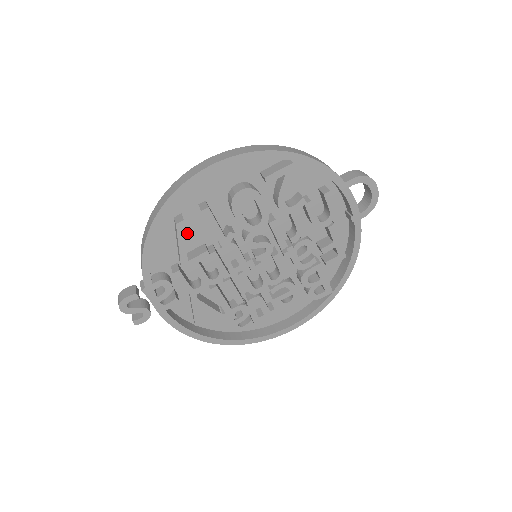
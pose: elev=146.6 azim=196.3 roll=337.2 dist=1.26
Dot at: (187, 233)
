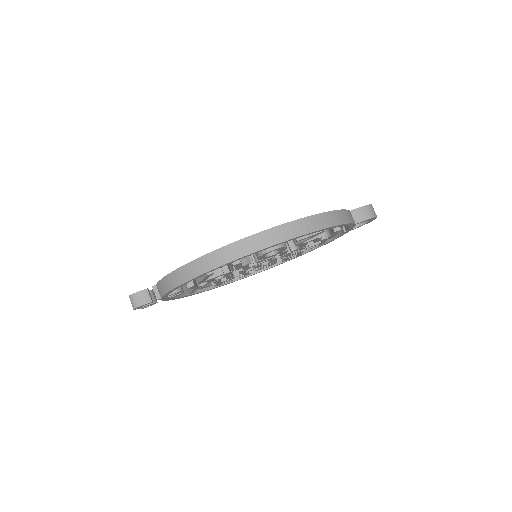
Dot at: occluded
